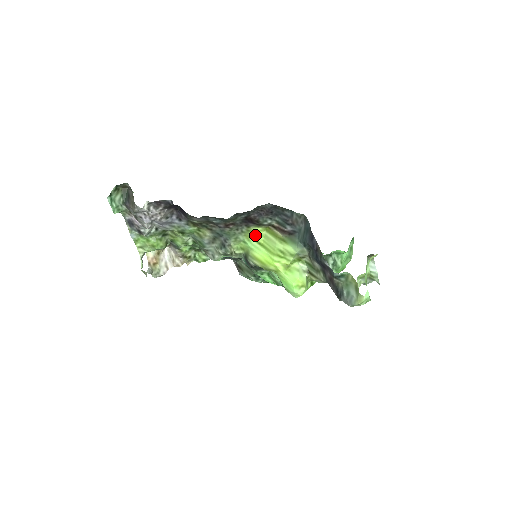
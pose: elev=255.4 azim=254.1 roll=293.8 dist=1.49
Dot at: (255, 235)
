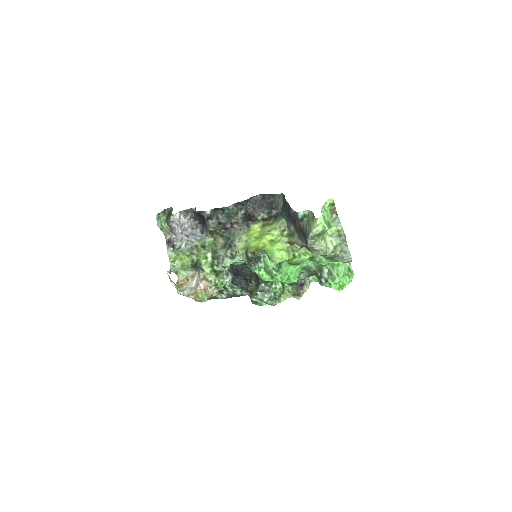
Dot at: (253, 232)
